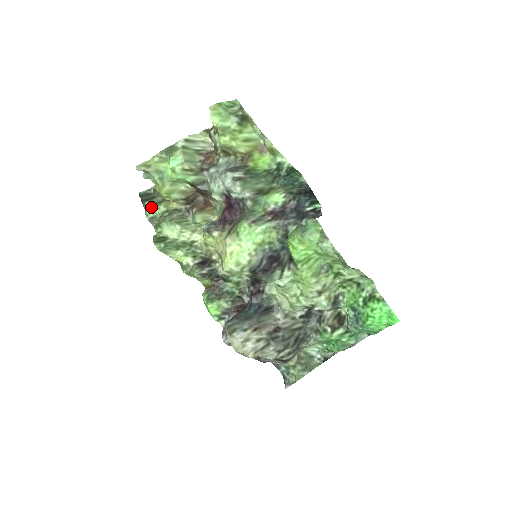
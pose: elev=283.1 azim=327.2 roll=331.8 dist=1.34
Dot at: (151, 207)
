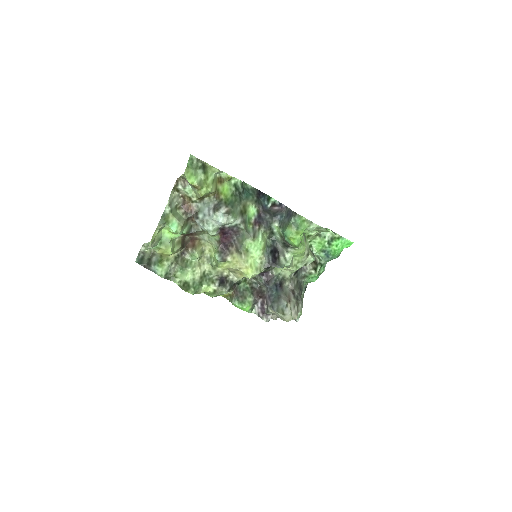
Dot at: (158, 268)
